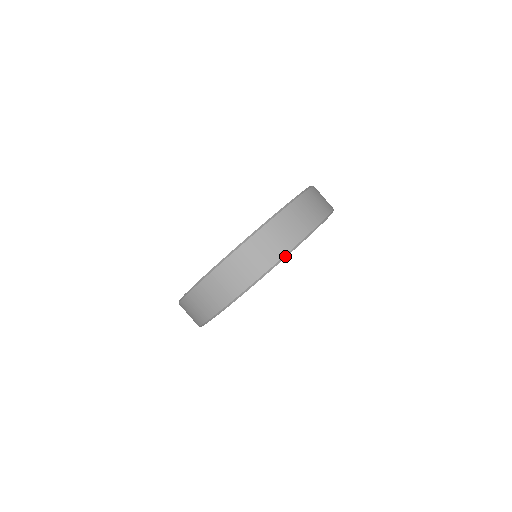
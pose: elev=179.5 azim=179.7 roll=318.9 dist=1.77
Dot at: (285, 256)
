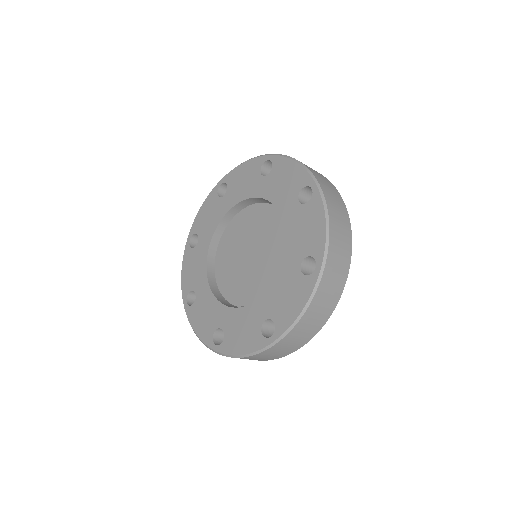
Dot at: occluded
